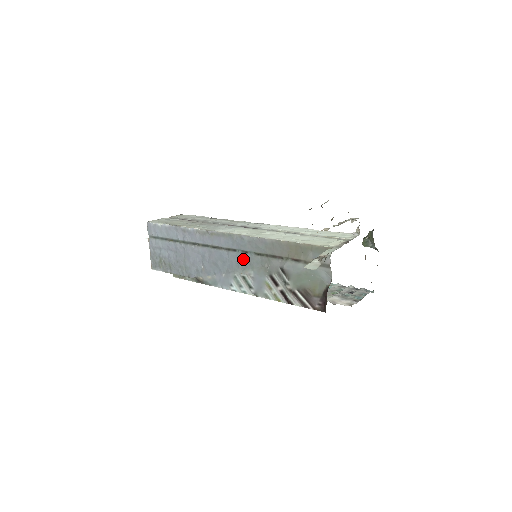
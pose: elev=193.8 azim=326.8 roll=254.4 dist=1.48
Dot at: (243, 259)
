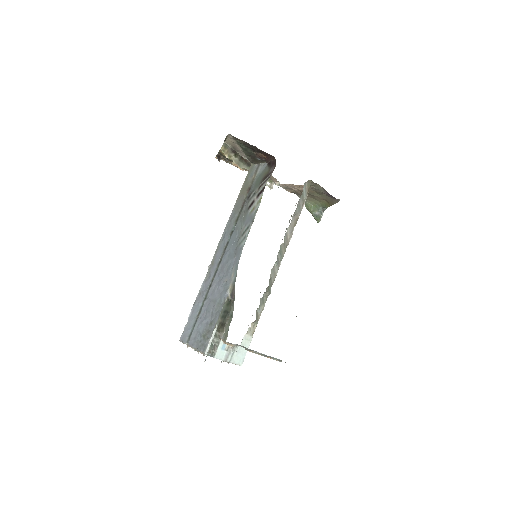
Dot at: (234, 235)
